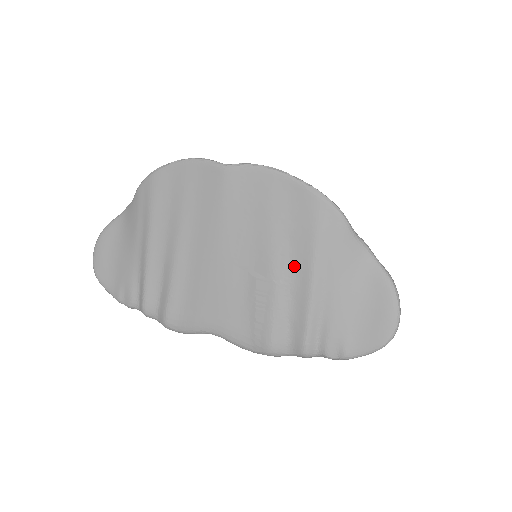
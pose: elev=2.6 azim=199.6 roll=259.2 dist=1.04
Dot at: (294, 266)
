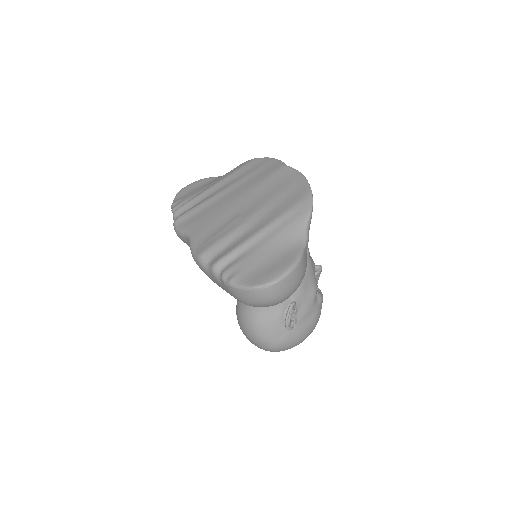
Dot at: (262, 220)
